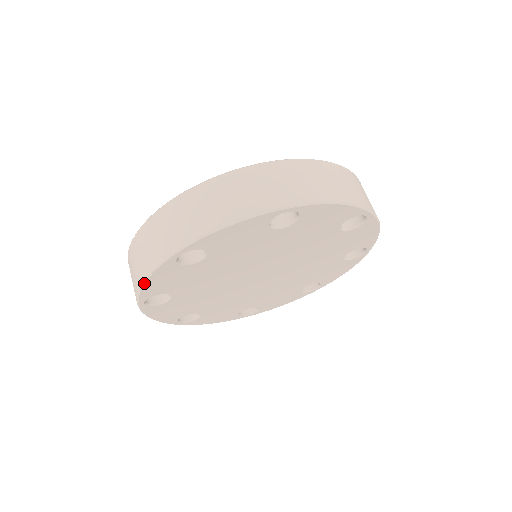
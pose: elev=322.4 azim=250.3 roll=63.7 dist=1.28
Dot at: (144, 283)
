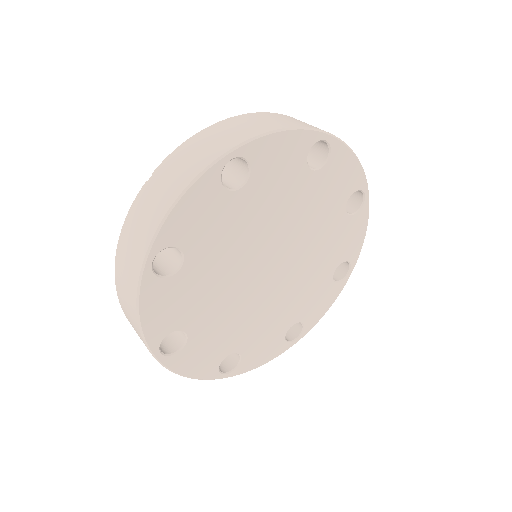
Dot at: (175, 205)
